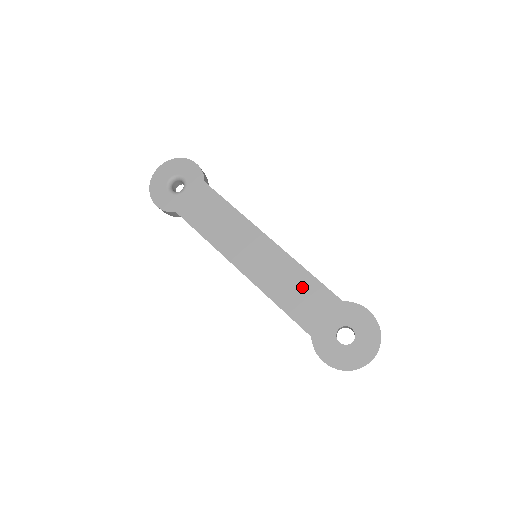
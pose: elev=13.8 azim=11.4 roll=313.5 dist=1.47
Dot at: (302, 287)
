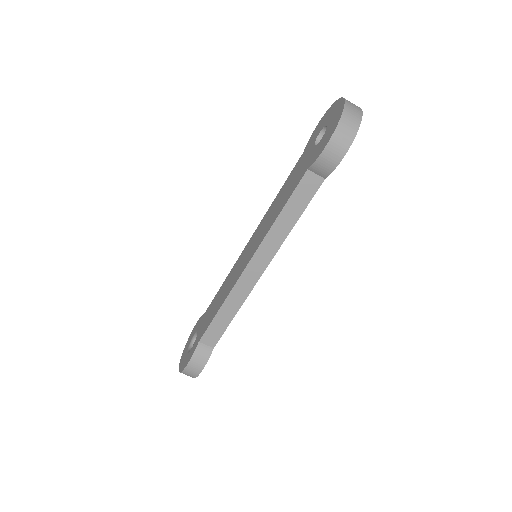
Dot at: (281, 196)
